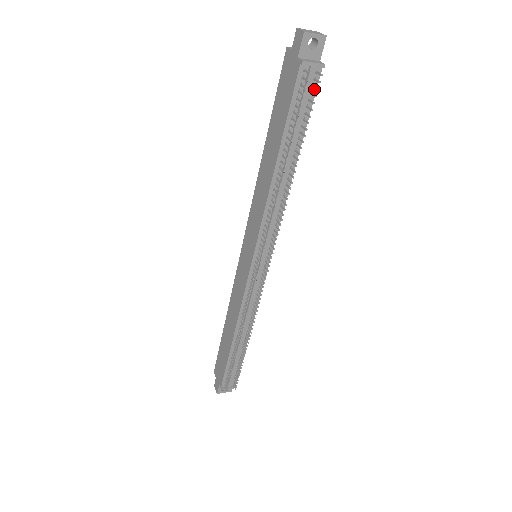
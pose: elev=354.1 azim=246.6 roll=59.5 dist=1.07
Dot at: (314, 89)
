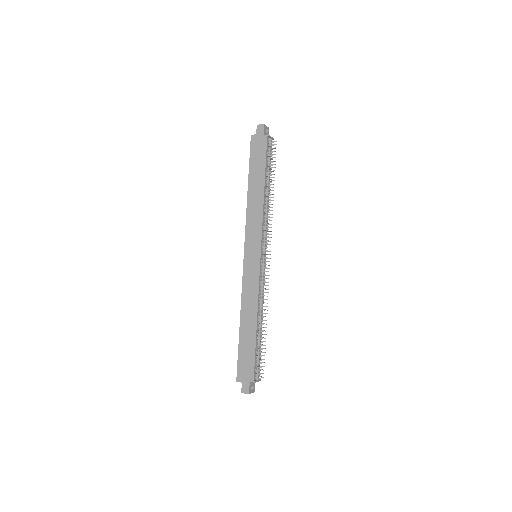
Dot at: (271, 150)
